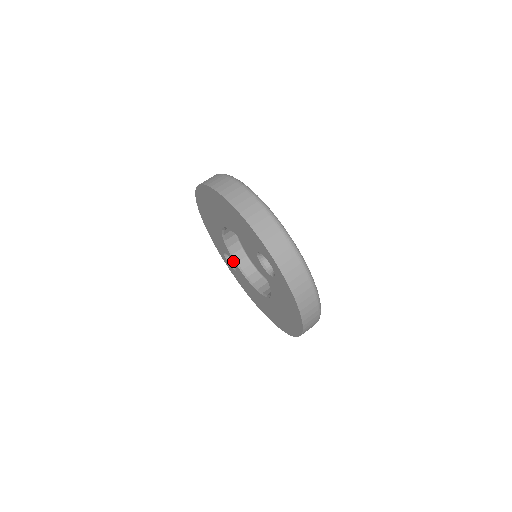
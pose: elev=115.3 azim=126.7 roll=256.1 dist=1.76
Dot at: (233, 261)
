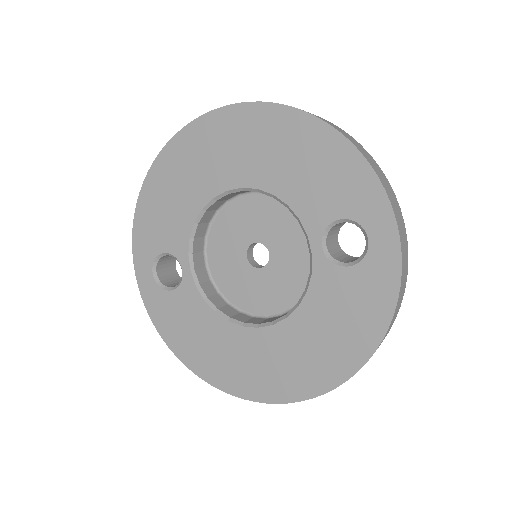
Dot at: (185, 267)
